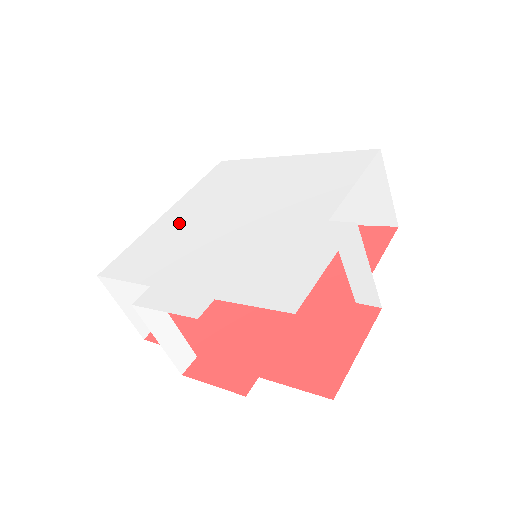
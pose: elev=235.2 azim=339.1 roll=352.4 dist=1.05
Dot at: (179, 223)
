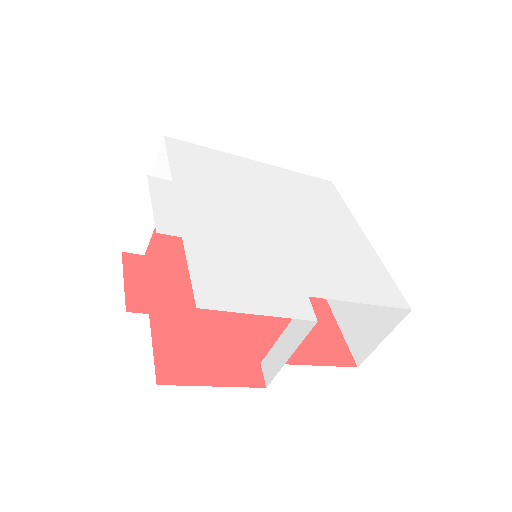
Dot at: (248, 176)
